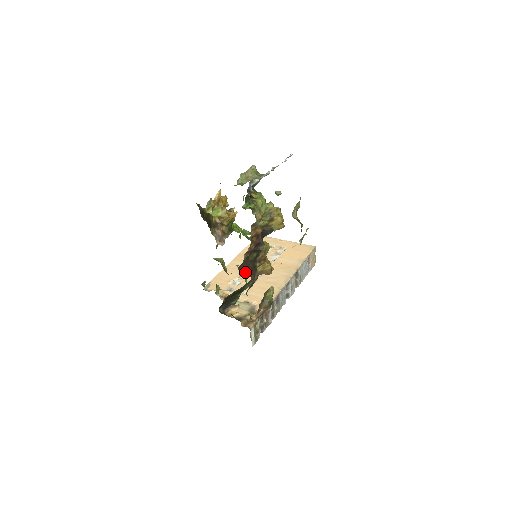
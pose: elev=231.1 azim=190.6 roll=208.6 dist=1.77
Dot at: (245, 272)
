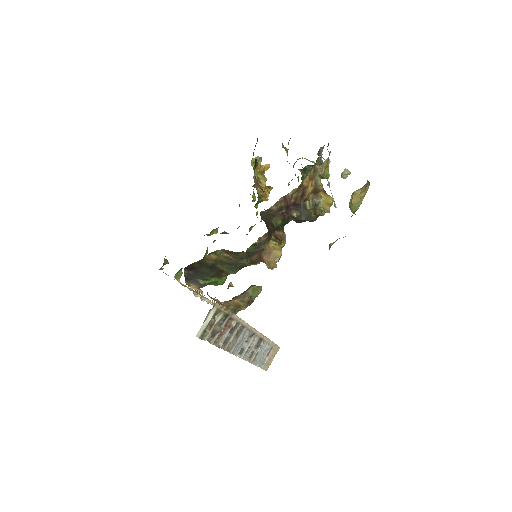
Dot at: (265, 221)
